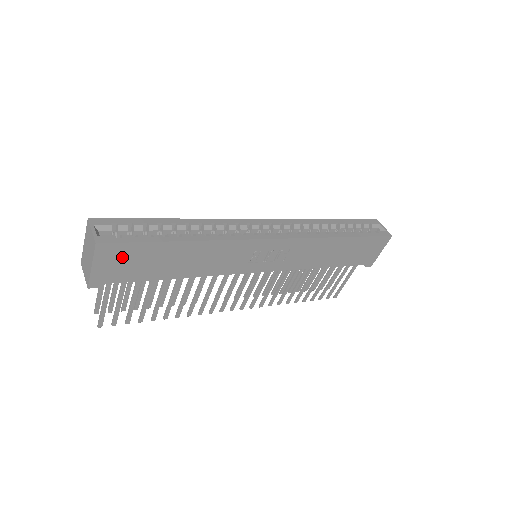
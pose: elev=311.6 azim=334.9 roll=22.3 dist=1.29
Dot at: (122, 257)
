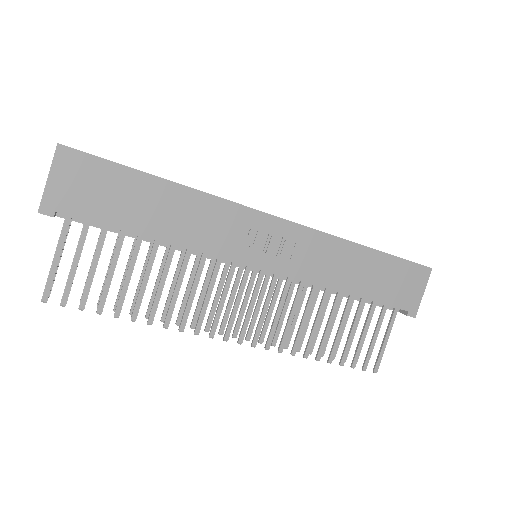
Dot at: (85, 176)
